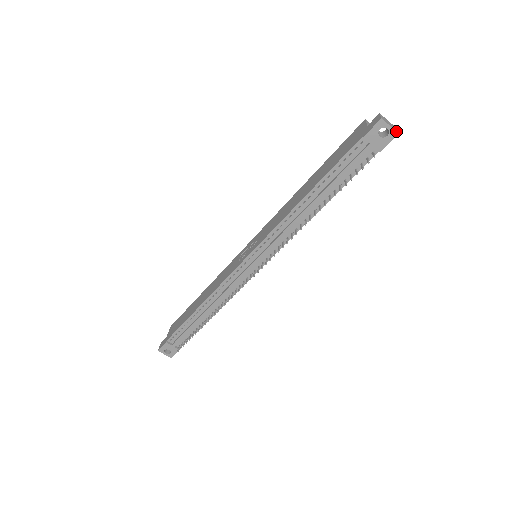
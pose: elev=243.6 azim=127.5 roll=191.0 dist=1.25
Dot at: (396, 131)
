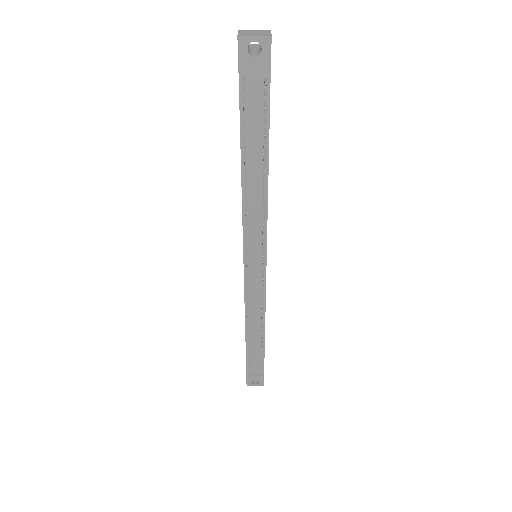
Dot at: (266, 36)
